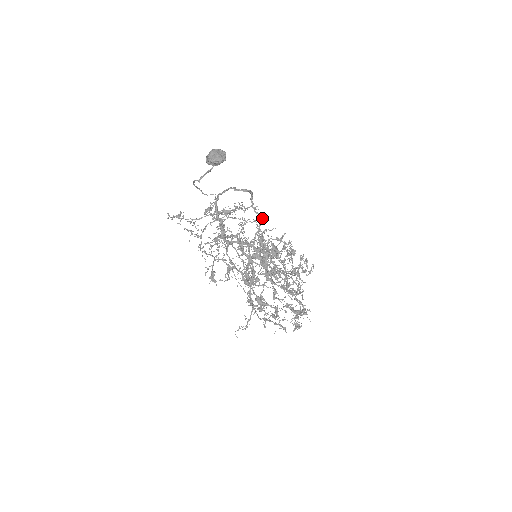
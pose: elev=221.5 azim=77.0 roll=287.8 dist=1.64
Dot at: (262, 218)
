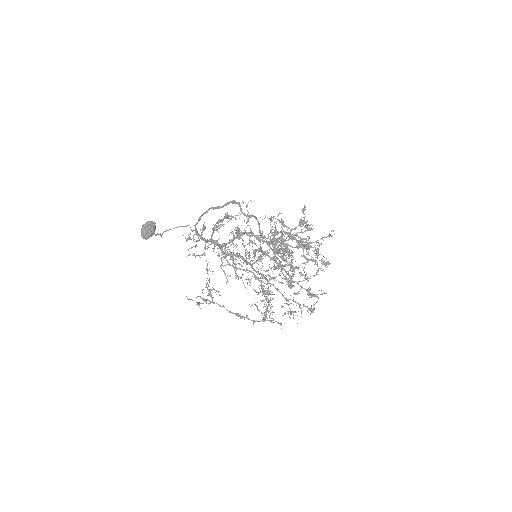
Dot at: (254, 217)
